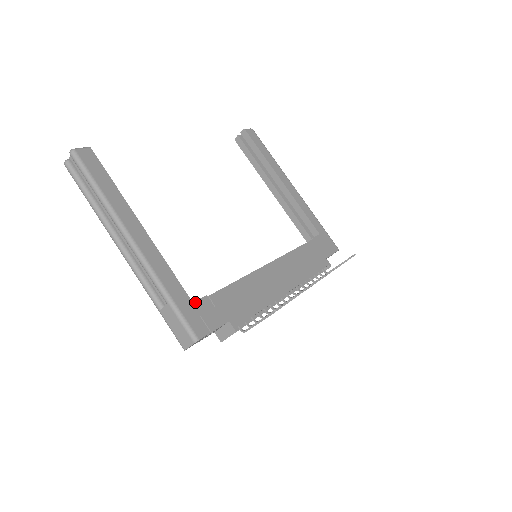
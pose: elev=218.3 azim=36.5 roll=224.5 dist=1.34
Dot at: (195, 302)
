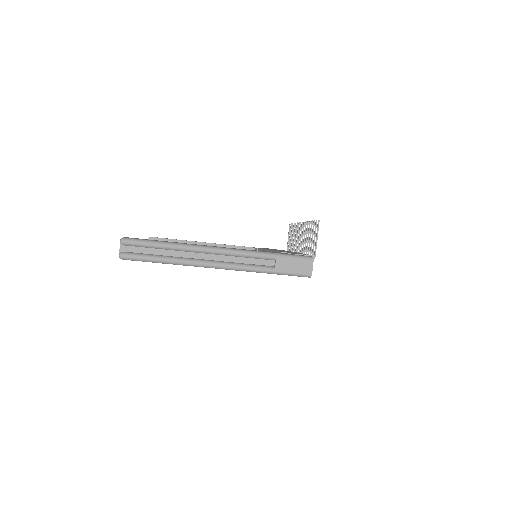
Dot at: occluded
